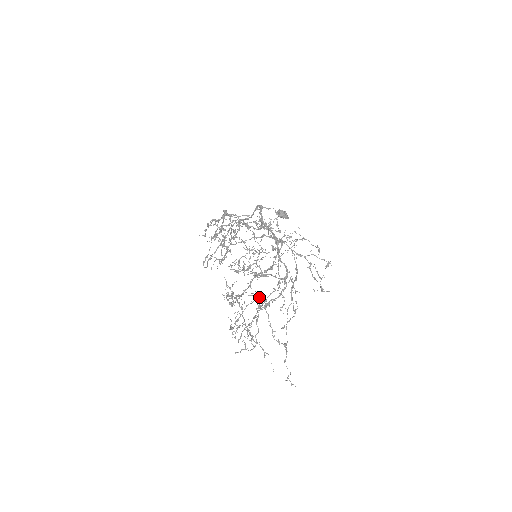
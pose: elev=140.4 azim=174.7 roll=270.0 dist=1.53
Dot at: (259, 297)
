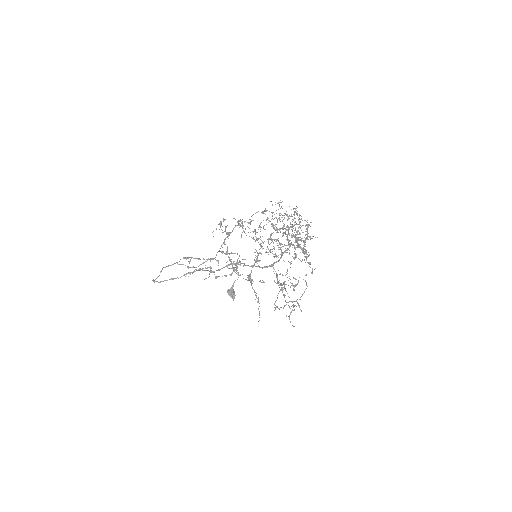
Dot at: (308, 227)
